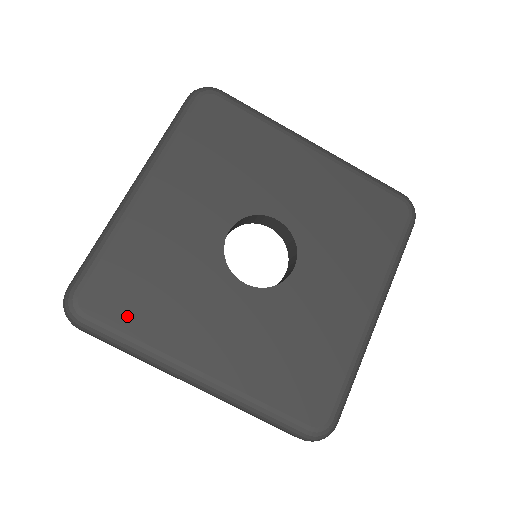
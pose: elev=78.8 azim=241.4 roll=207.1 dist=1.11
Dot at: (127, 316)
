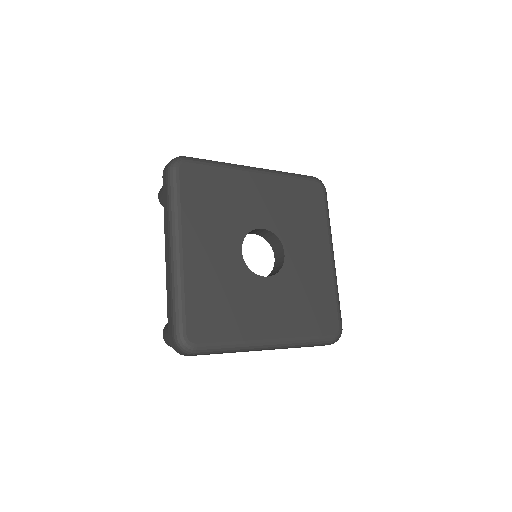
Dot at: (190, 193)
